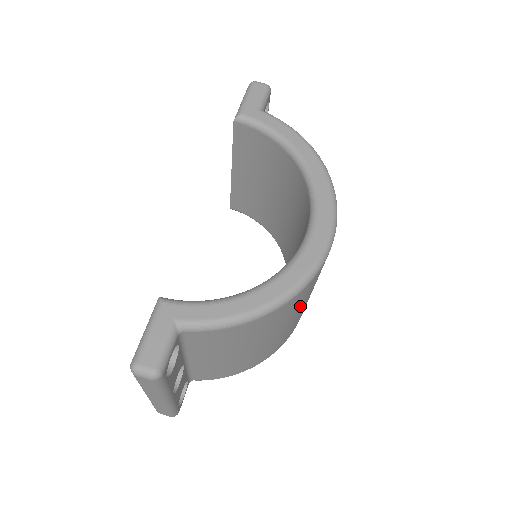
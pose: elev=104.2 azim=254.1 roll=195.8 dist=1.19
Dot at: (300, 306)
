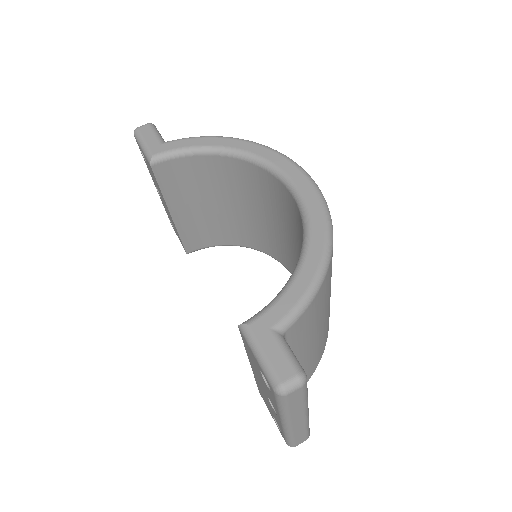
Dot at: occluded
